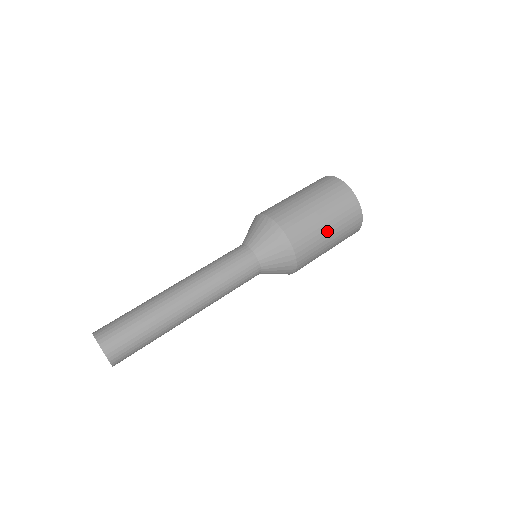
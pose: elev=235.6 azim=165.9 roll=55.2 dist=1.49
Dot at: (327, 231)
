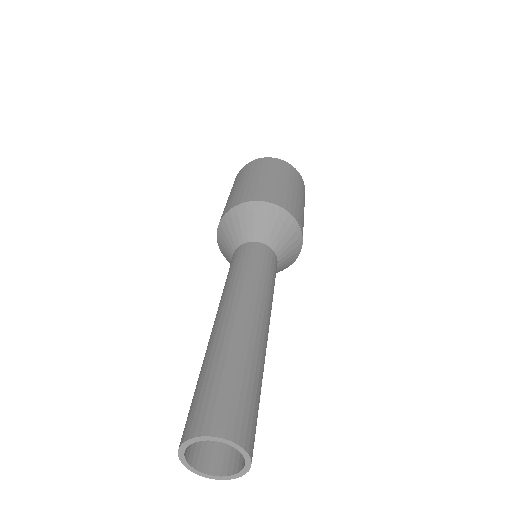
Dot at: occluded
